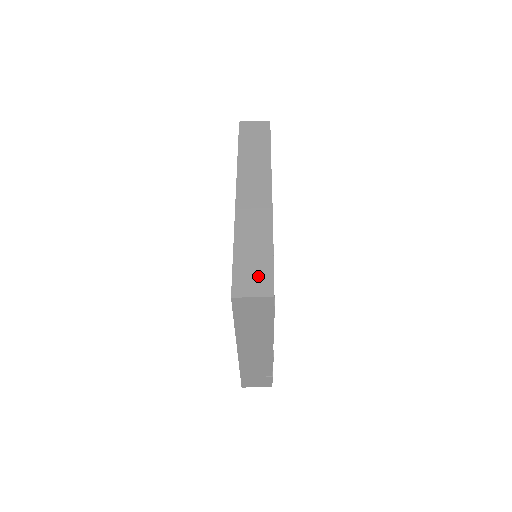
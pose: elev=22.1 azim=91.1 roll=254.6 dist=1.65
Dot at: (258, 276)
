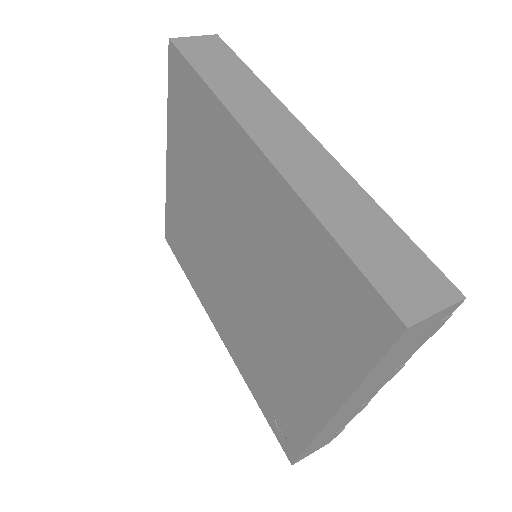
Dot at: (412, 271)
